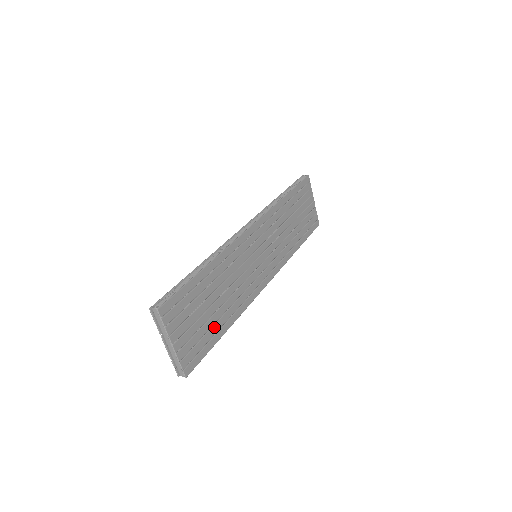
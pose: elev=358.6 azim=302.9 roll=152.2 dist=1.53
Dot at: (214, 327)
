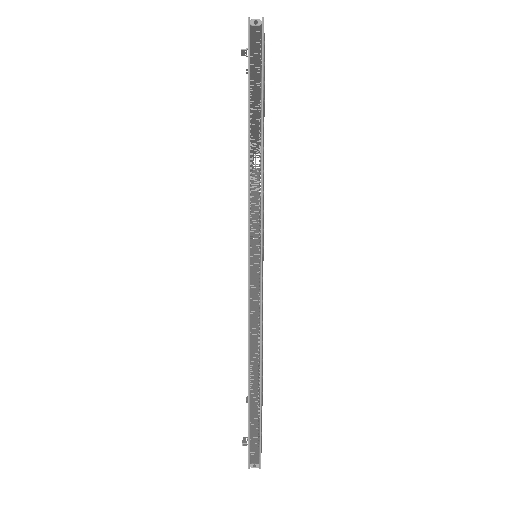
Dot at: occluded
